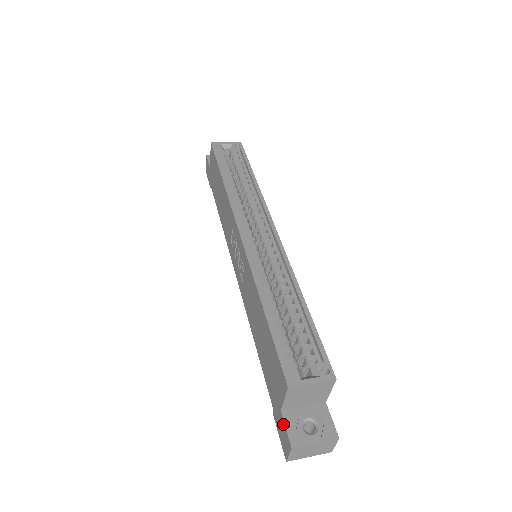
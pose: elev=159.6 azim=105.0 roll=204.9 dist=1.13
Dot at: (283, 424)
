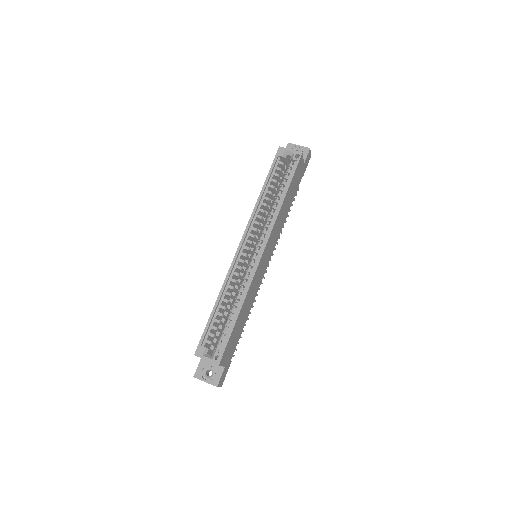
Dot at: (199, 364)
